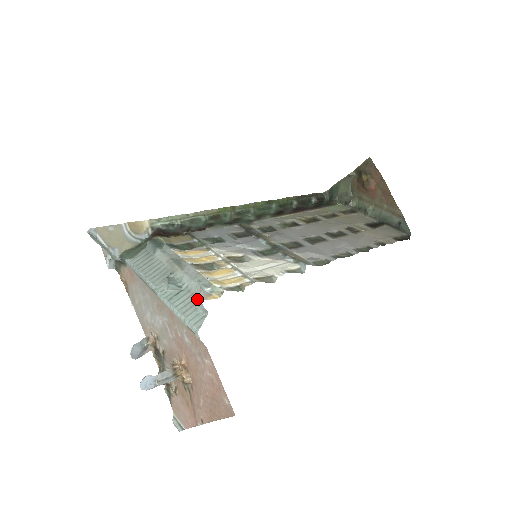
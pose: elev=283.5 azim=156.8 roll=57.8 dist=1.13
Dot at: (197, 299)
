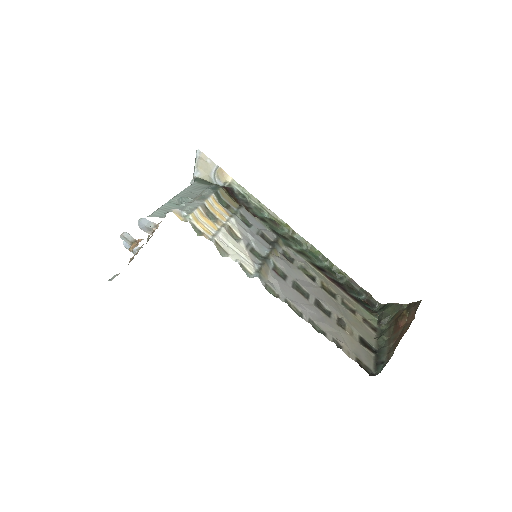
Dot at: occluded
